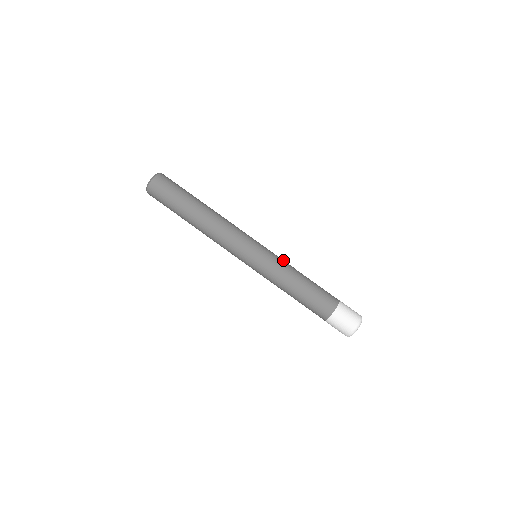
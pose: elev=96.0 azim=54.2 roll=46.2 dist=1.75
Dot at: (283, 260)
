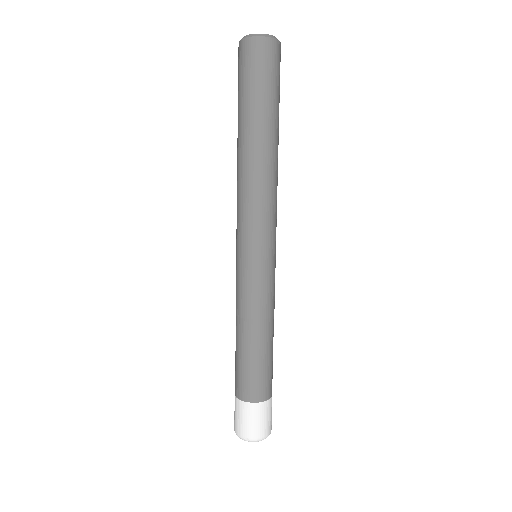
Dot at: occluded
